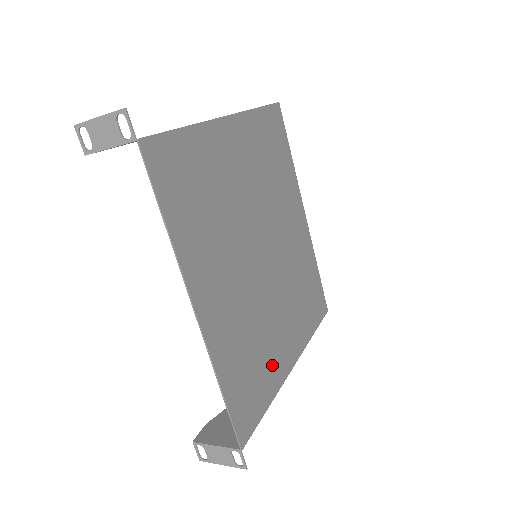
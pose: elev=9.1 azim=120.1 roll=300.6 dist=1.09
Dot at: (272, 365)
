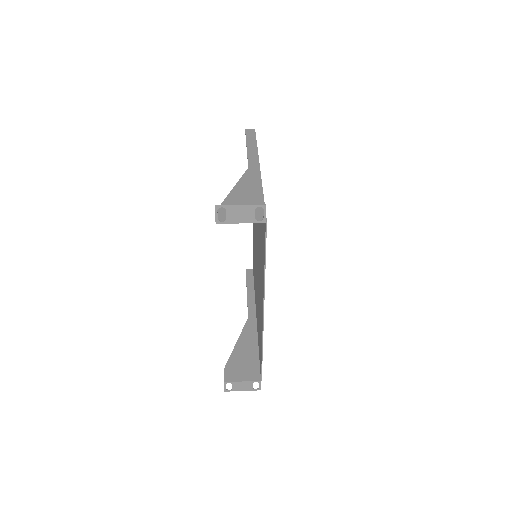
Dot at: occluded
